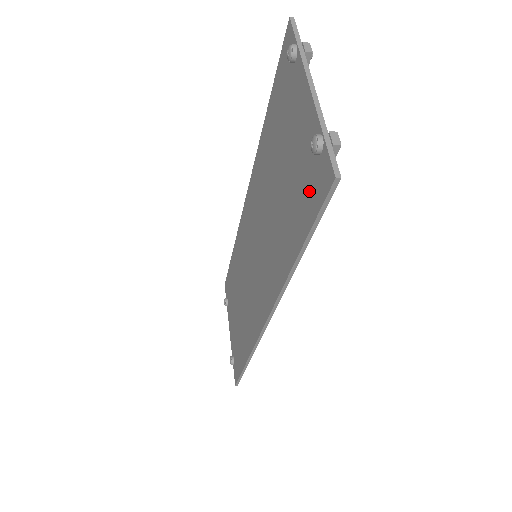
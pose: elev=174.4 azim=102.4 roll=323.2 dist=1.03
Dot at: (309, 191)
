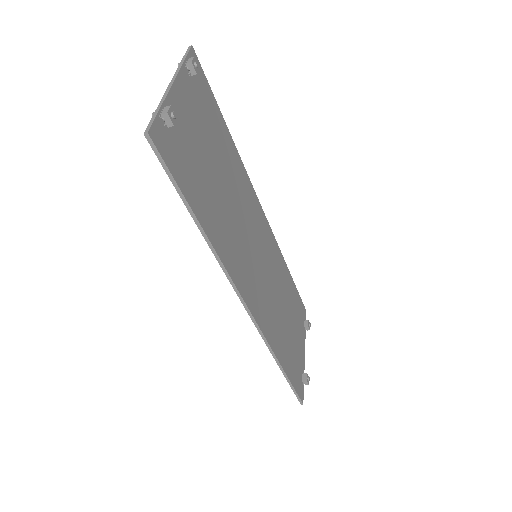
Dot at: (175, 160)
